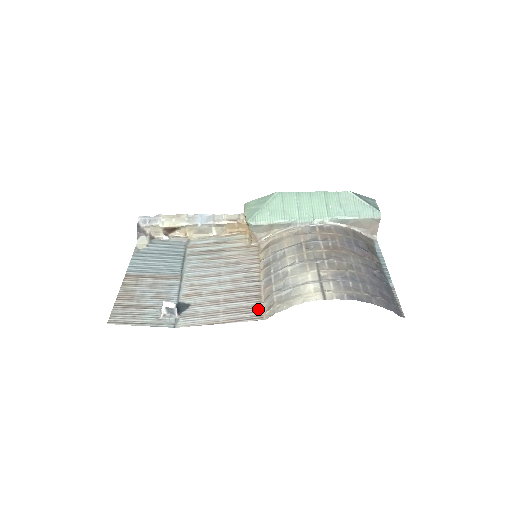
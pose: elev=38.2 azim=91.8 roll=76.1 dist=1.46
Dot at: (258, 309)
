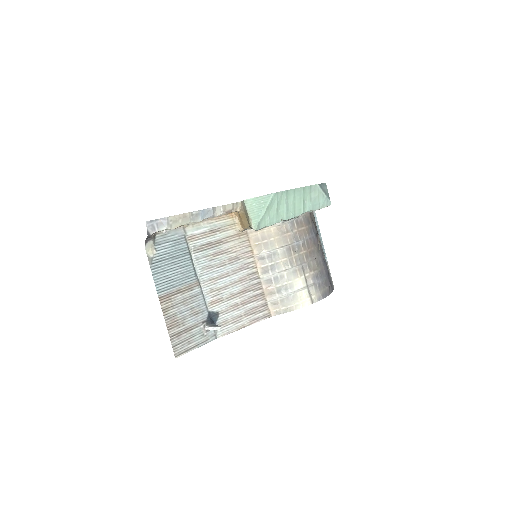
Dot at: (266, 307)
